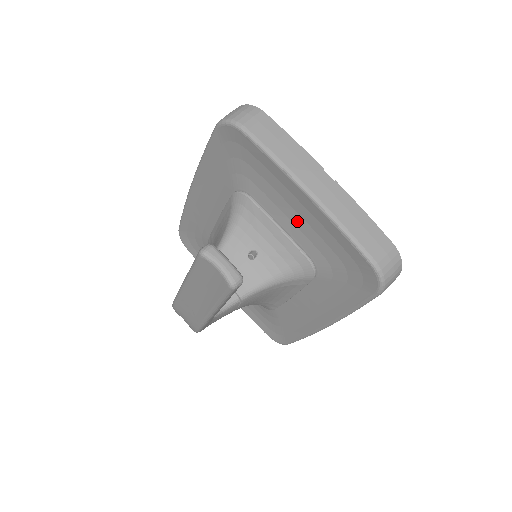
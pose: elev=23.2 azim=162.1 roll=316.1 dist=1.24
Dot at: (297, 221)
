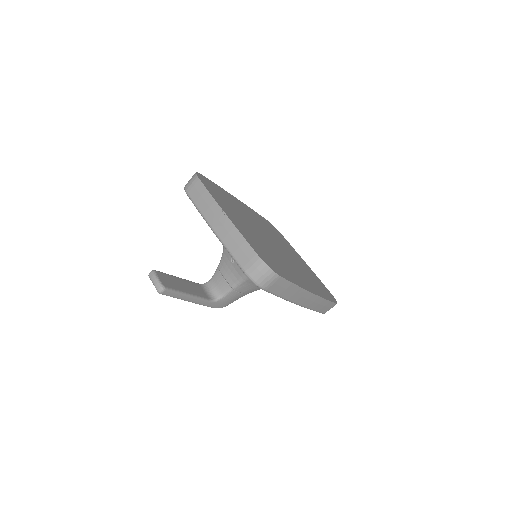
Dot at: occluded
